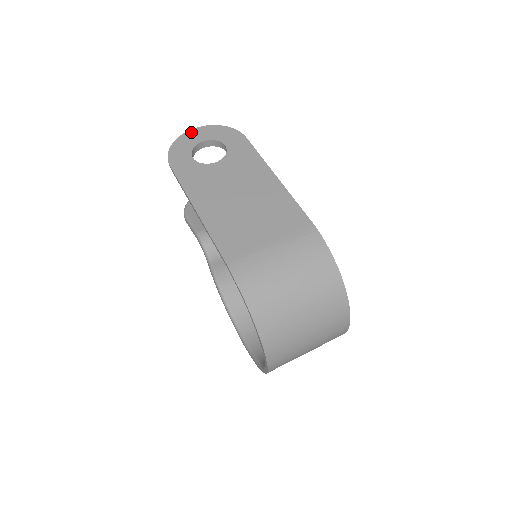
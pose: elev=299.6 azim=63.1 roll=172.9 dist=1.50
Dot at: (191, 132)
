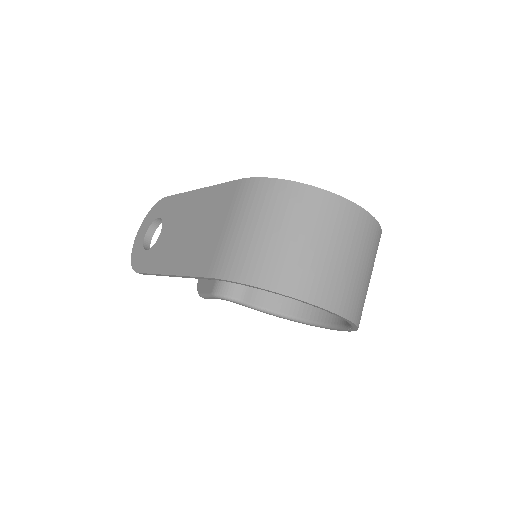
Dot at: (136, 239)
